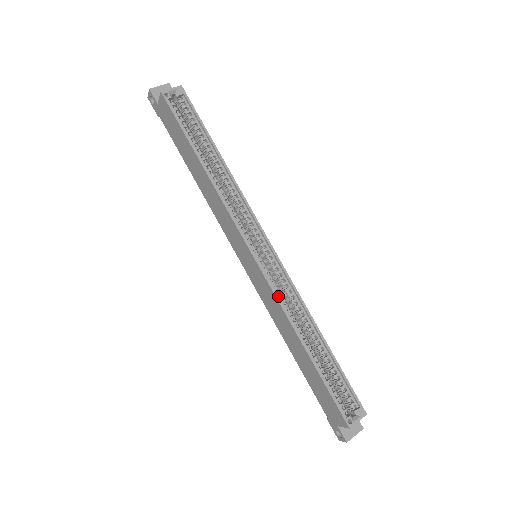
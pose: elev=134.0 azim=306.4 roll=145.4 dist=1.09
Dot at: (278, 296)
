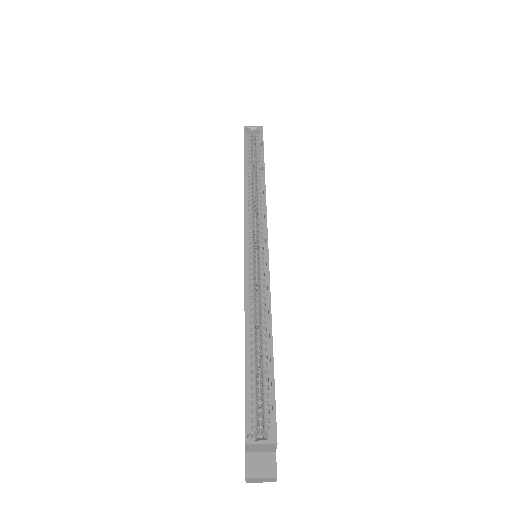
Dot at: (248, 284)
